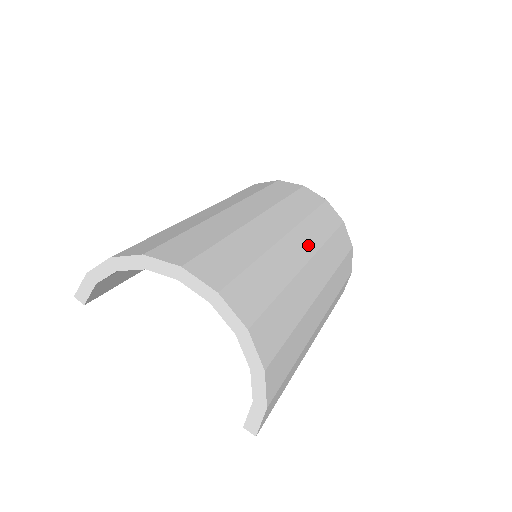
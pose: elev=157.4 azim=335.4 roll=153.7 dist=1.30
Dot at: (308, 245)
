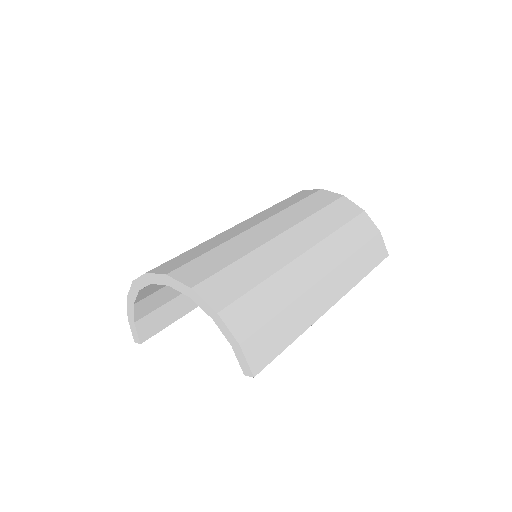
Dot at: (284, 224)
